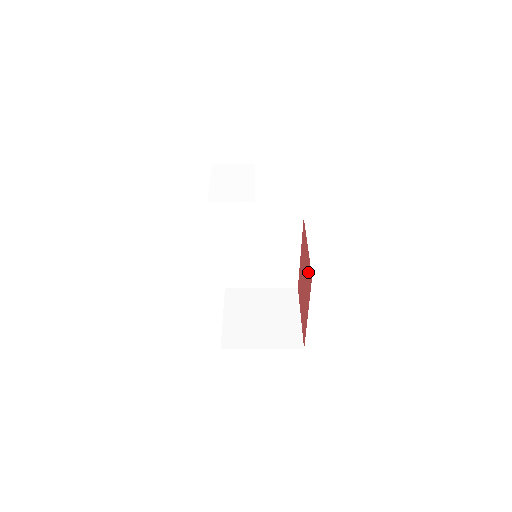
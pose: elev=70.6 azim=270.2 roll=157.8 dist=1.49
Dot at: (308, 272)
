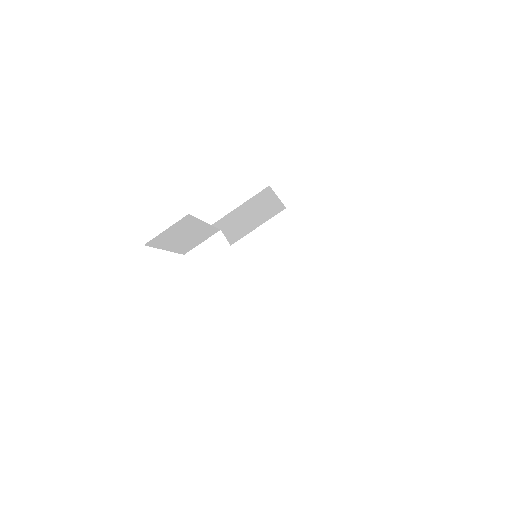
Dot at: occluded
